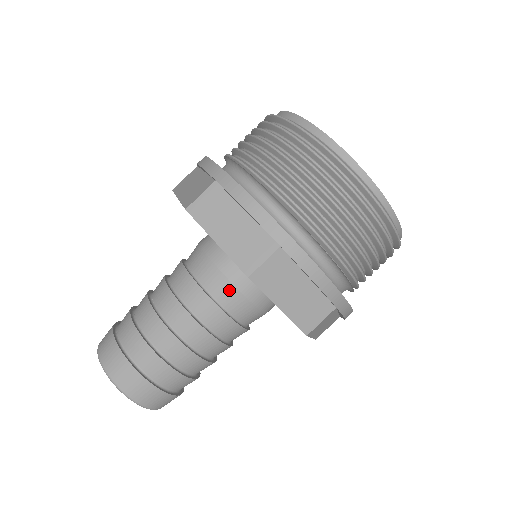
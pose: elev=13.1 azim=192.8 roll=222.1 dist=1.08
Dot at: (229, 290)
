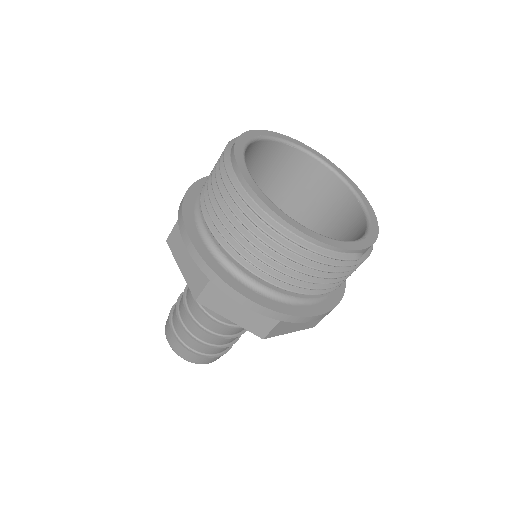
Dot at: occluded
